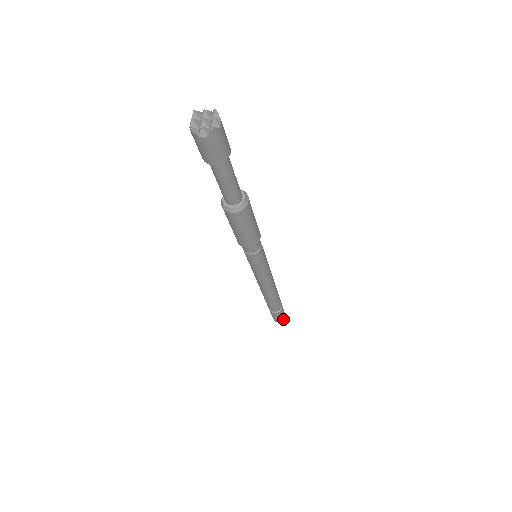
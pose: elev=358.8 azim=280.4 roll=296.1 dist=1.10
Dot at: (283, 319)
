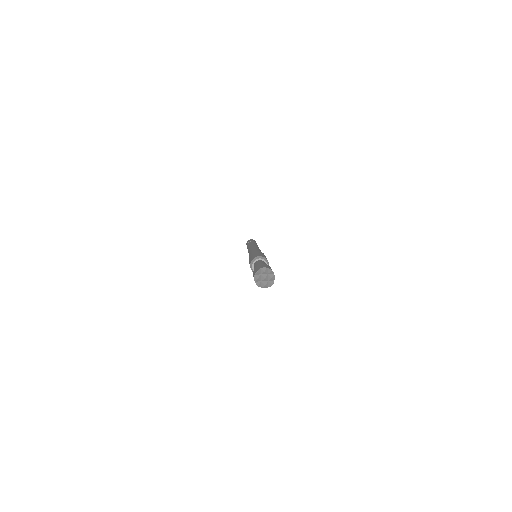
Dot at: occluded
